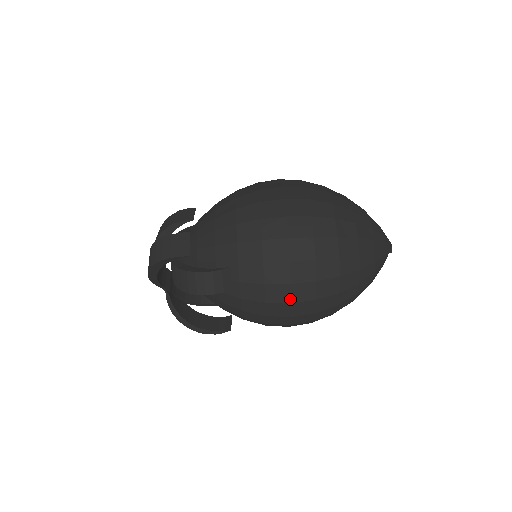
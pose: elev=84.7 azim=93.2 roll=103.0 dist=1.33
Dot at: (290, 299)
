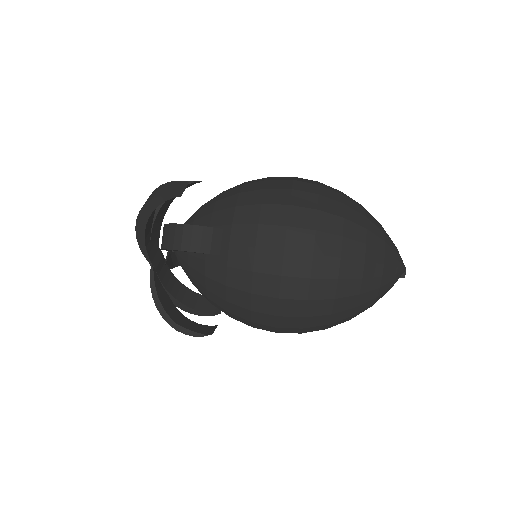
Dot at: (281, 270)
